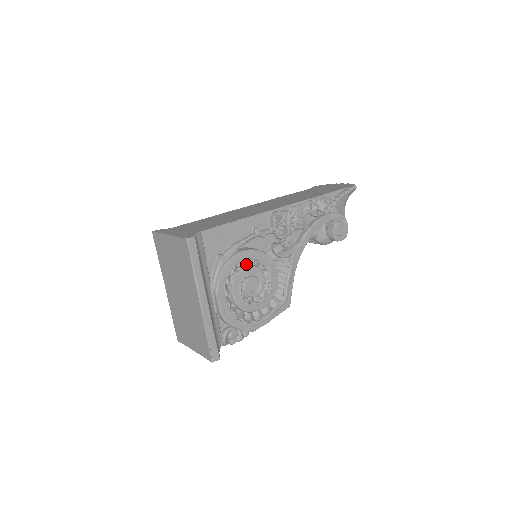
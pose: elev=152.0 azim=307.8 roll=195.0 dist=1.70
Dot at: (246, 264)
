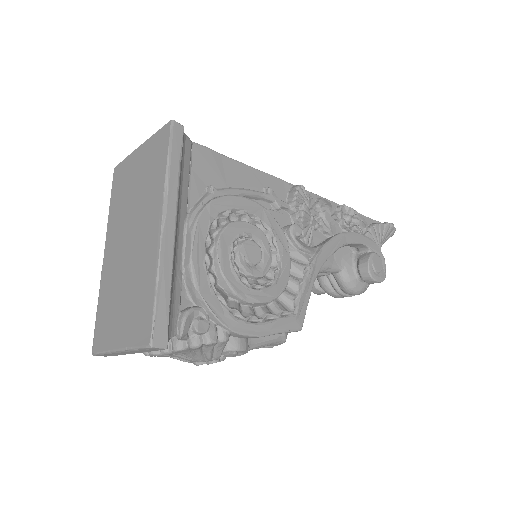
Dot at: (247, 221)
